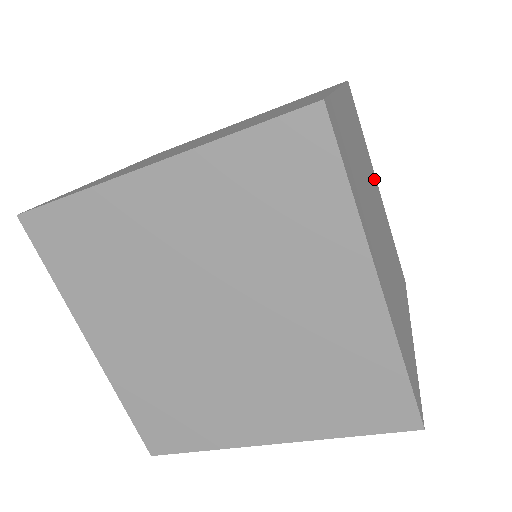
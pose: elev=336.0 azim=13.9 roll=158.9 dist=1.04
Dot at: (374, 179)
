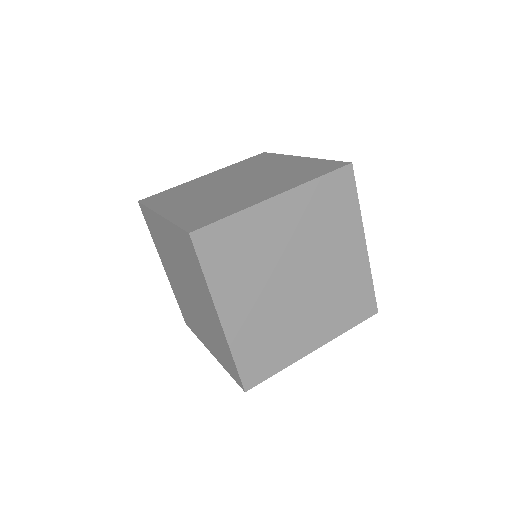
Dot at: occluded
